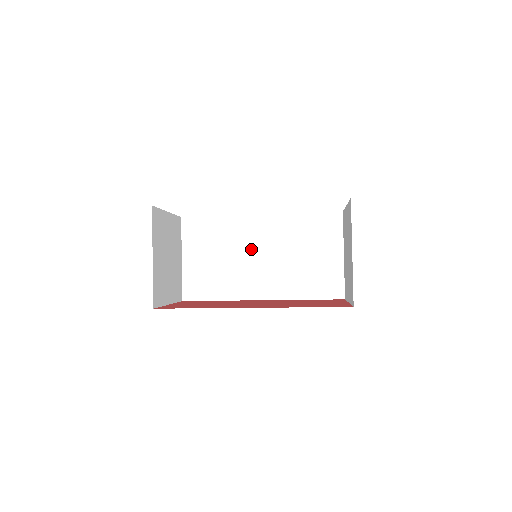
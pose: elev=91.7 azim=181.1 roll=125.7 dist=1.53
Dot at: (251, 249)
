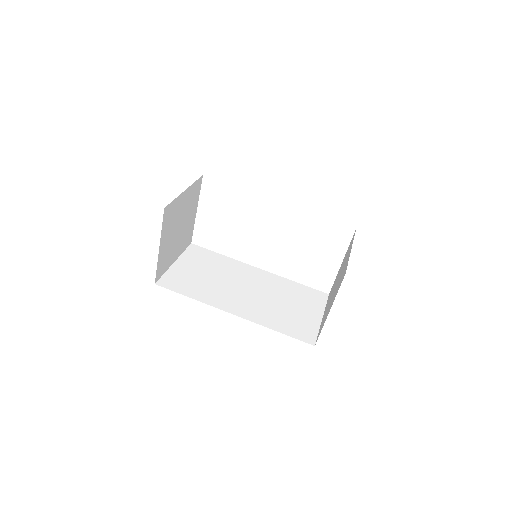
Dot at: (240, 282)
